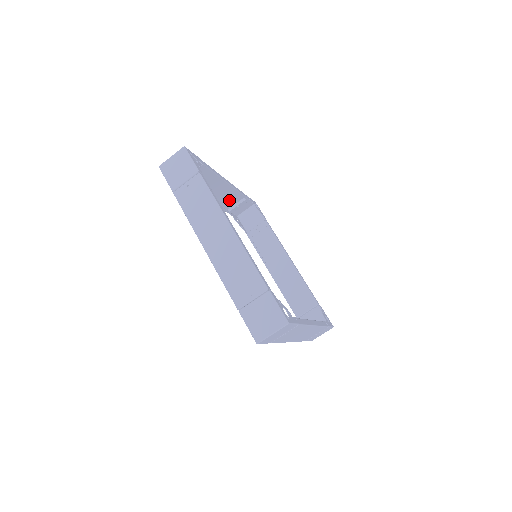
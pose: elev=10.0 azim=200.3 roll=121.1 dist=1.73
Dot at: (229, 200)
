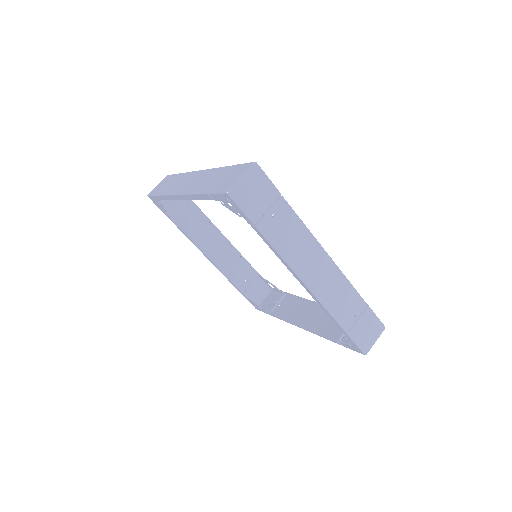
Dot at: (170, 186)
